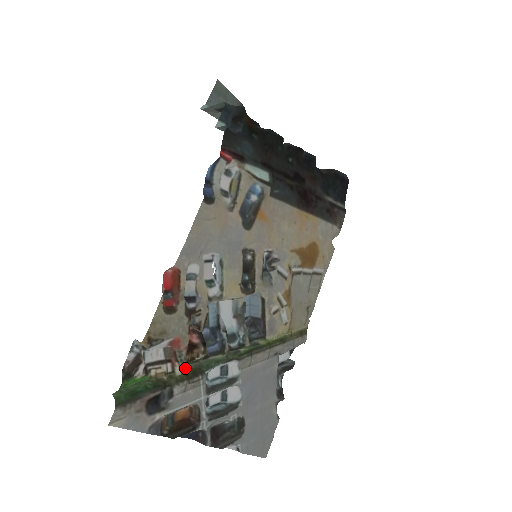
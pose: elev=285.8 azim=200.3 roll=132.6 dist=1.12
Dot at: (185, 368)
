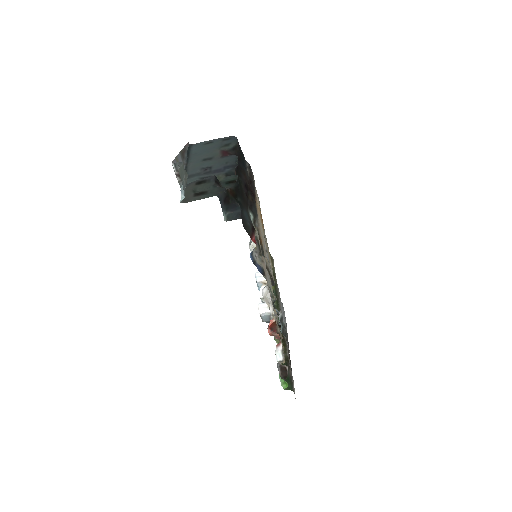
Dot at: occluded
